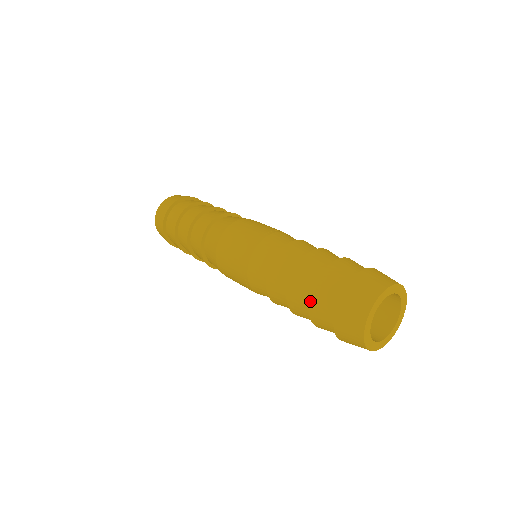
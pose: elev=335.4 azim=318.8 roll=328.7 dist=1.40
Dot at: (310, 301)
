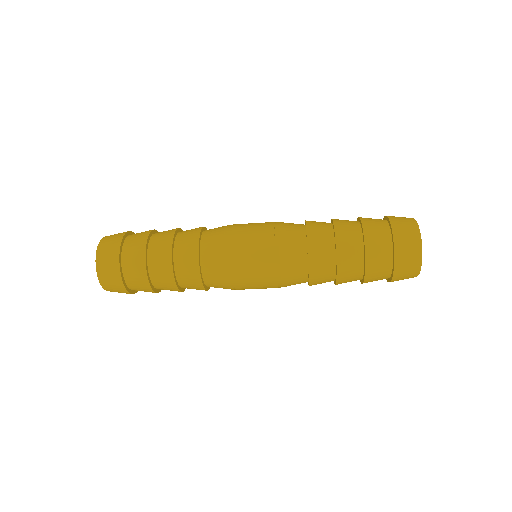
Dot at: (359, 217)
